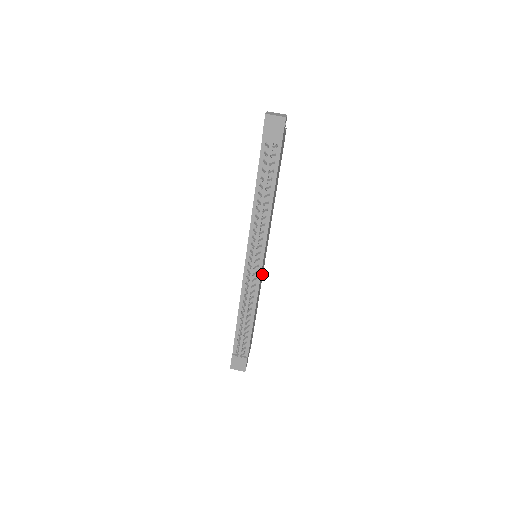
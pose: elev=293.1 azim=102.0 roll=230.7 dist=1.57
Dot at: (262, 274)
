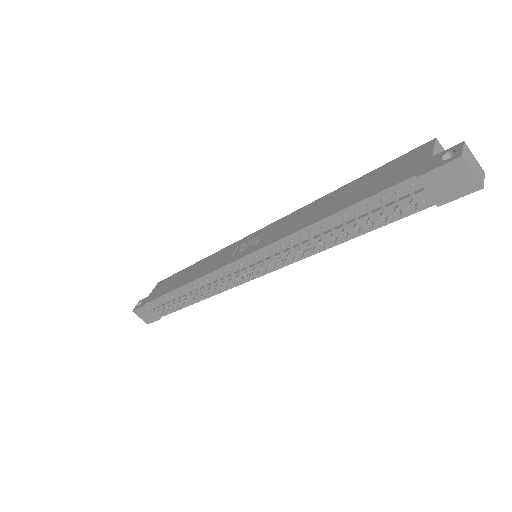
Dot at: occluded
